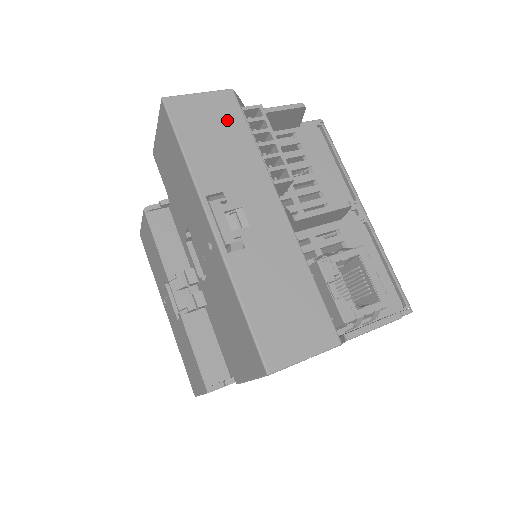
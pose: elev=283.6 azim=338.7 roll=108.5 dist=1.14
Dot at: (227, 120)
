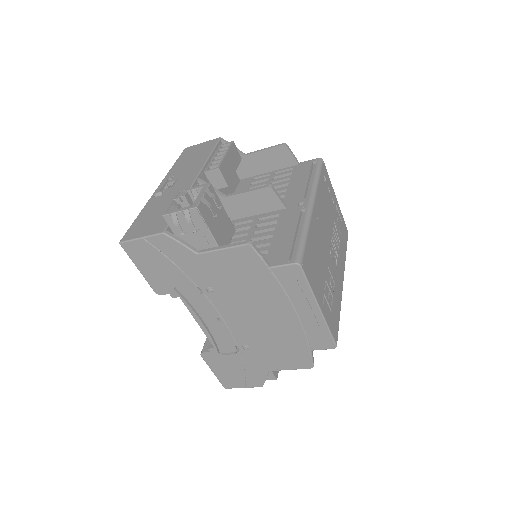
Dot at: (205, 149)
